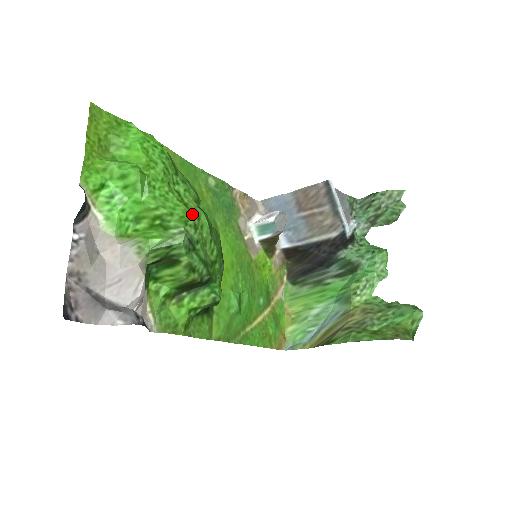
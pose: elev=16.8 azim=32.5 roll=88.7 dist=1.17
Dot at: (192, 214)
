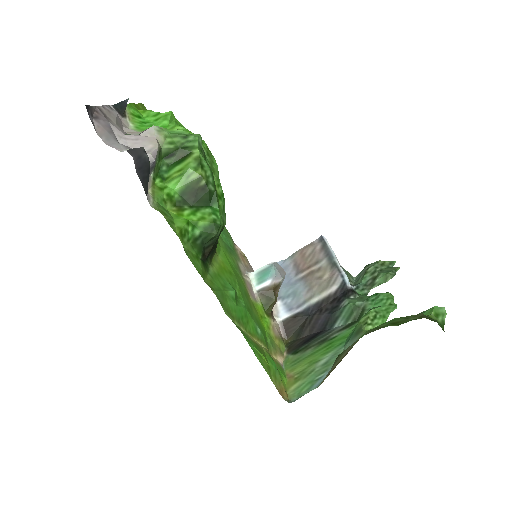
Dot at: (207, 146)
